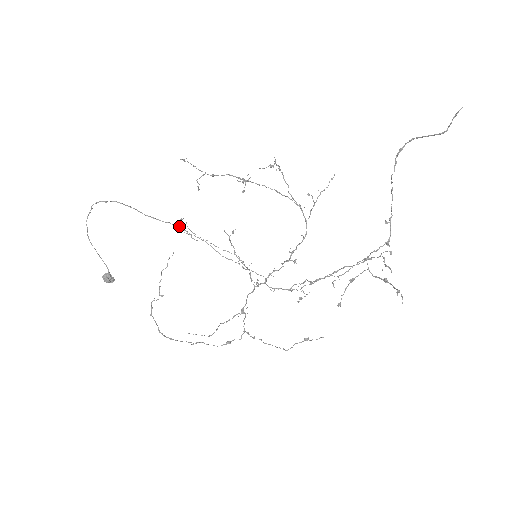
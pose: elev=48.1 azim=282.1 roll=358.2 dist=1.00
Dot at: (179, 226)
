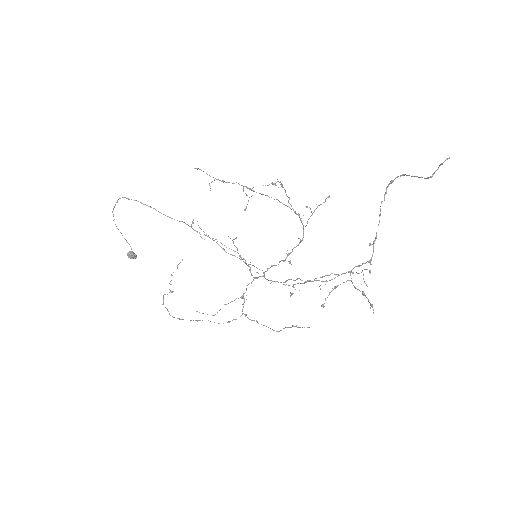
Dot at: occluded
